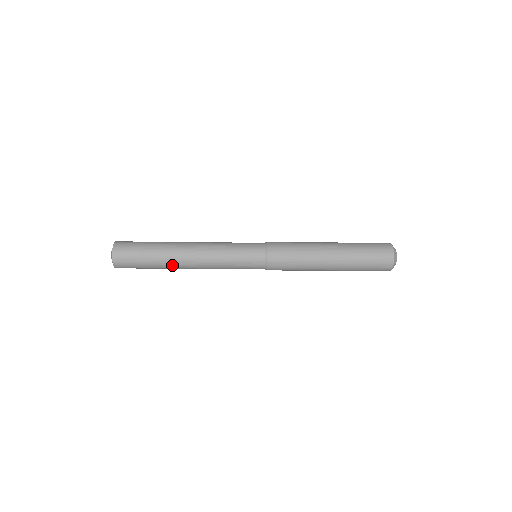
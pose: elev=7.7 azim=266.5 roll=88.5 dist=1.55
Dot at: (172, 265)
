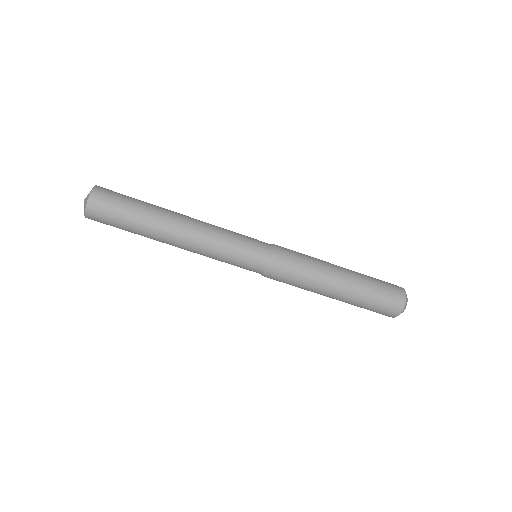
Dot at: (157, 235)
